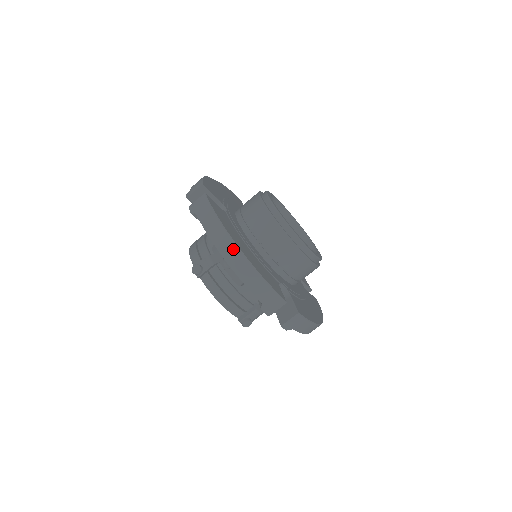
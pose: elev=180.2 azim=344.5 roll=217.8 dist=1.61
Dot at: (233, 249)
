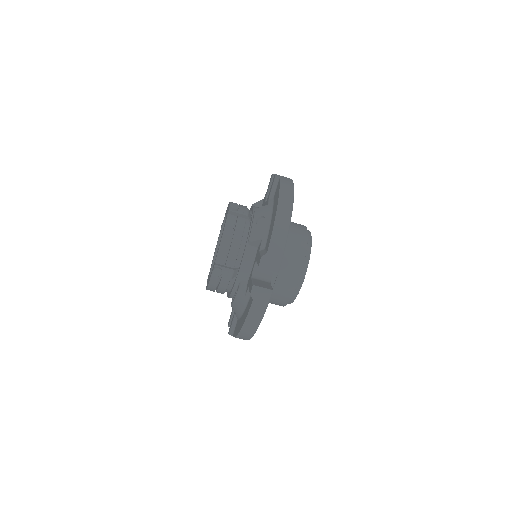
Dot at: (288, 208)
